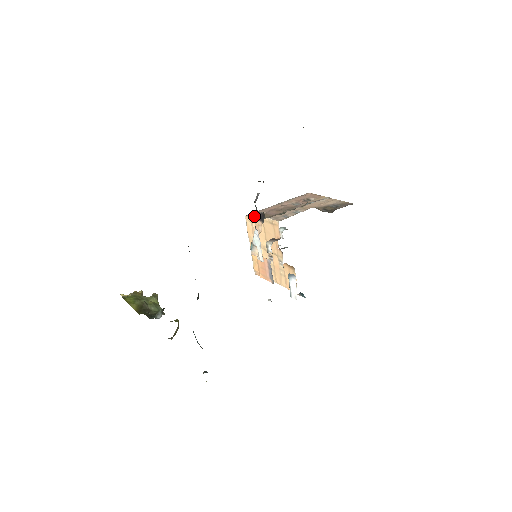
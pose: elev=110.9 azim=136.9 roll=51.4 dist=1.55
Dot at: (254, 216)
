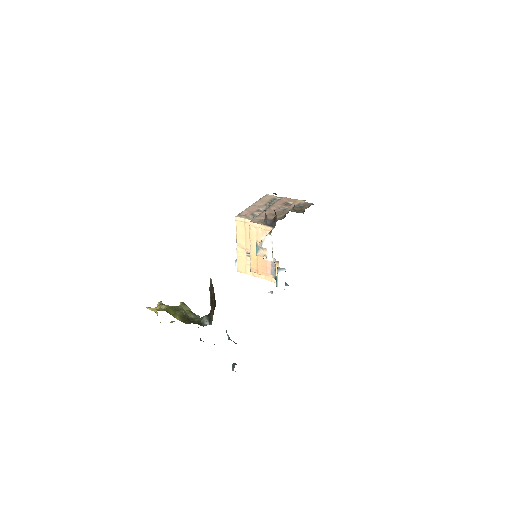
Dot at: (259, 222)
